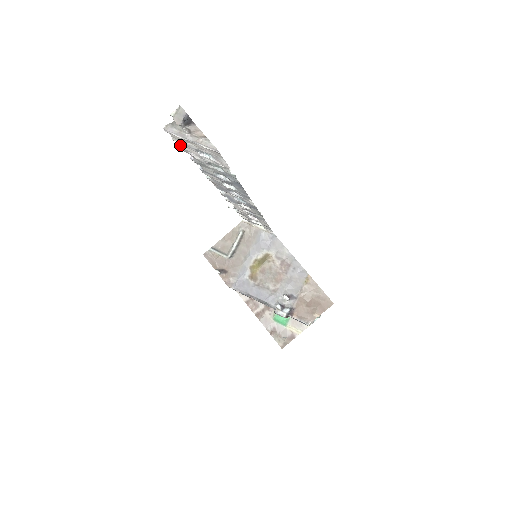
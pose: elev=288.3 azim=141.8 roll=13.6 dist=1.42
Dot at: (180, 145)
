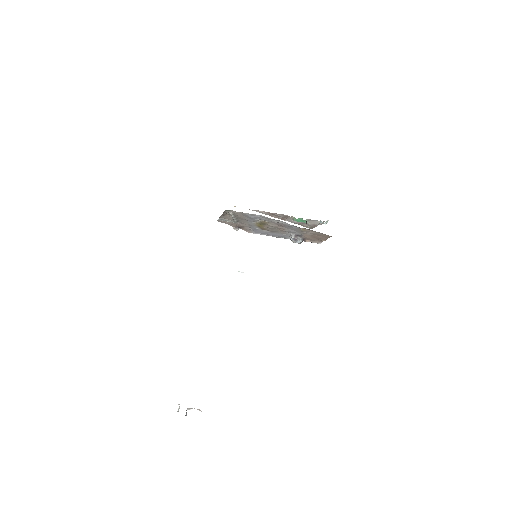
Dot at: occluded
